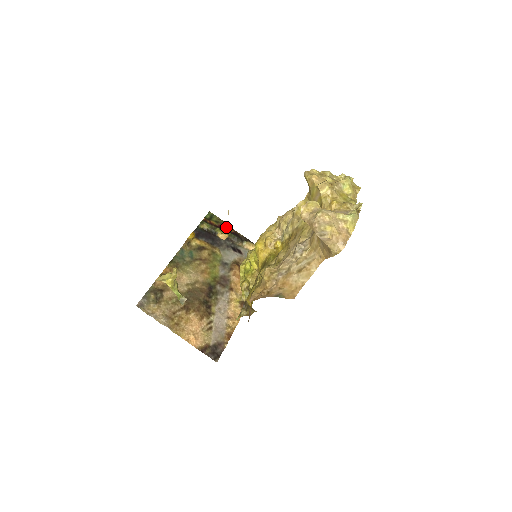
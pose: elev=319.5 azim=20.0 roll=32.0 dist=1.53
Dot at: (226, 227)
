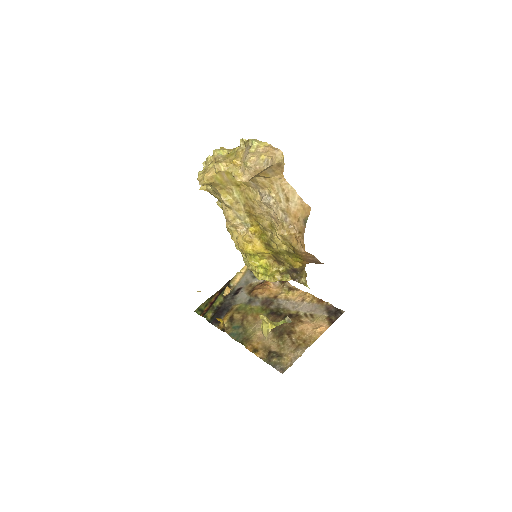
Dot at: (213, 298)
